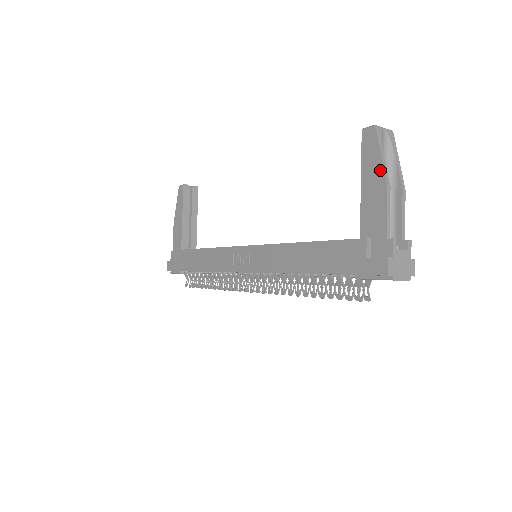
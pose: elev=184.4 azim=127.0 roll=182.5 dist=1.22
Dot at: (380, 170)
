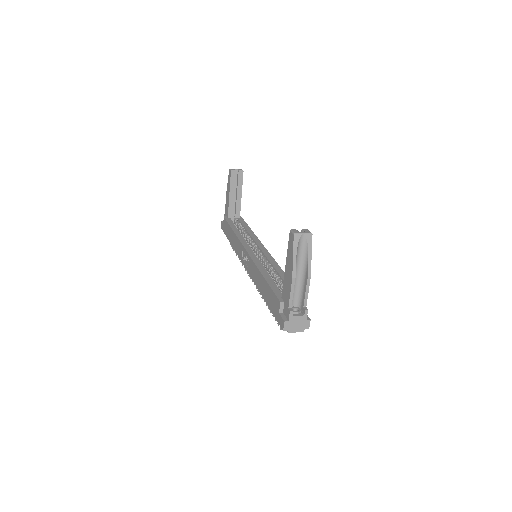
Dot at: (291, 265)
